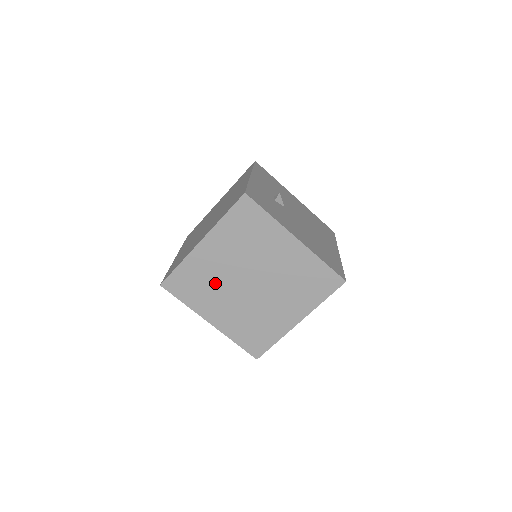
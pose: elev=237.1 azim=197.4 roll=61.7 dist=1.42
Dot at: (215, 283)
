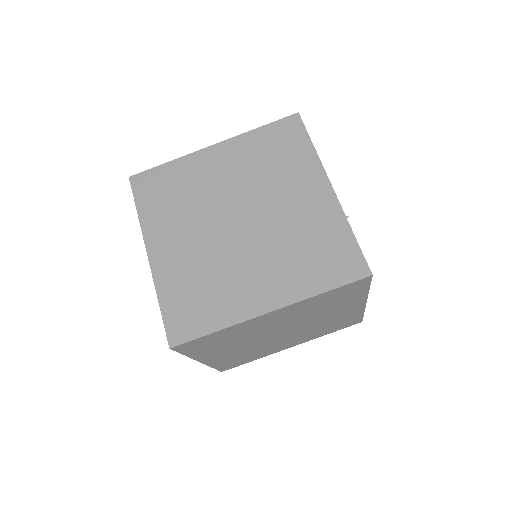
Dot at: (244, 338)
